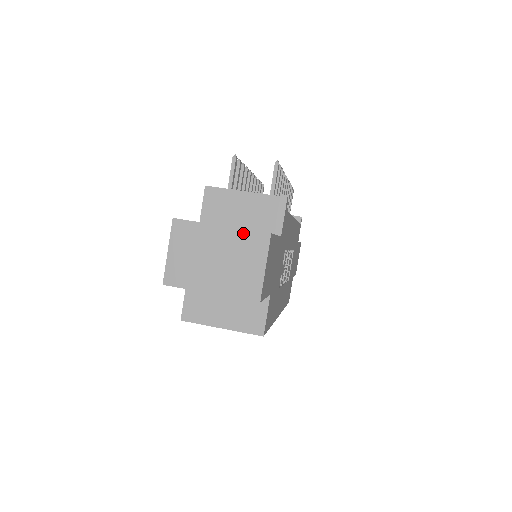
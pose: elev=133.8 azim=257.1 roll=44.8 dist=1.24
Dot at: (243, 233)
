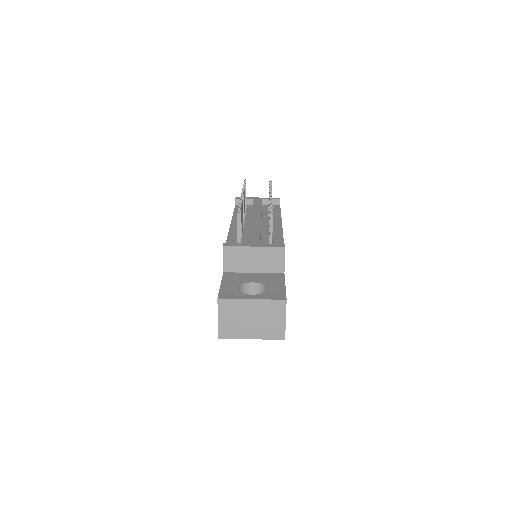
Dot at: (268, 302)
